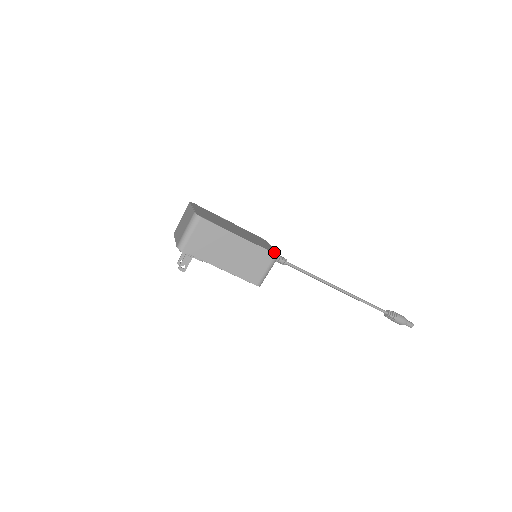
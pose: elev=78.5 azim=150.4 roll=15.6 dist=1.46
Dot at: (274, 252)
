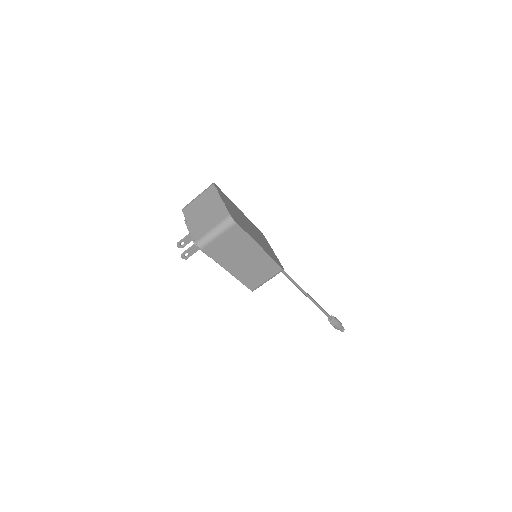
Dot at: (280, 264)
